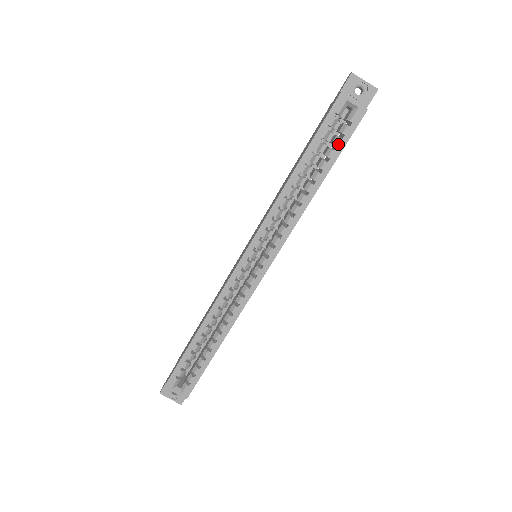
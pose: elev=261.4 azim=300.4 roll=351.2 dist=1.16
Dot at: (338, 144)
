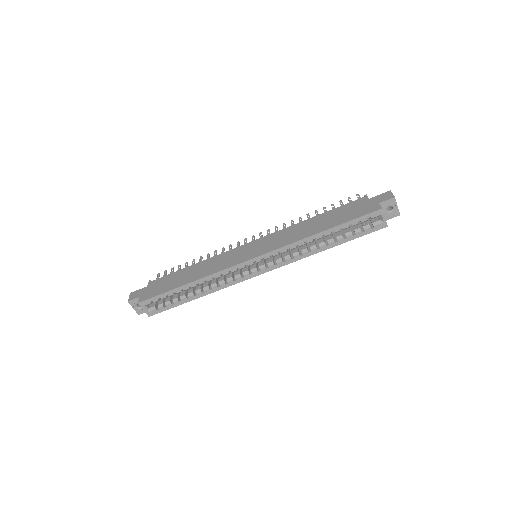
Dot at: (357, 234)
